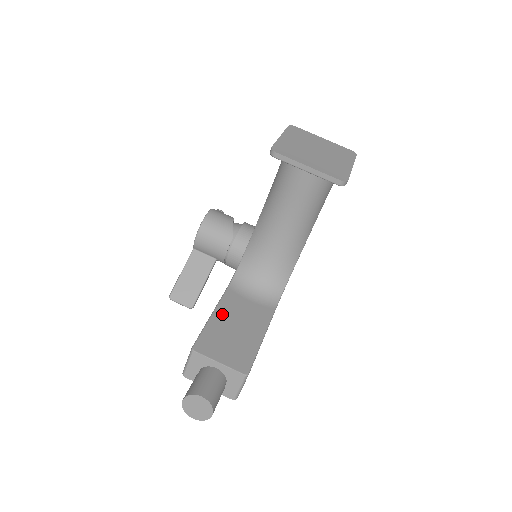
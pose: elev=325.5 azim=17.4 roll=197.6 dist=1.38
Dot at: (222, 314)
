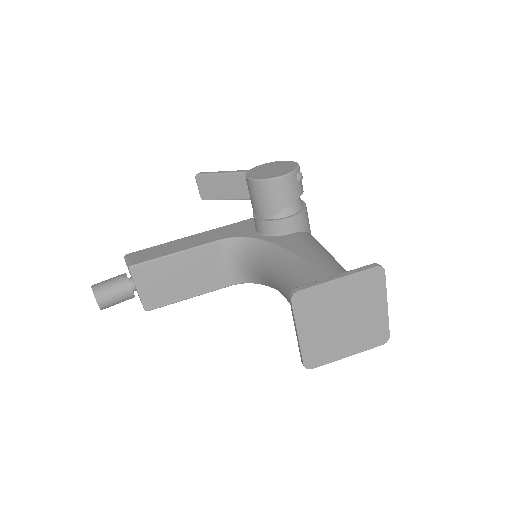
Dot at: (184, 259)
